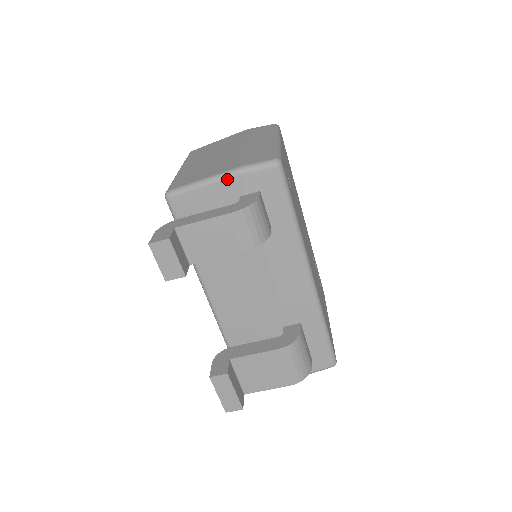
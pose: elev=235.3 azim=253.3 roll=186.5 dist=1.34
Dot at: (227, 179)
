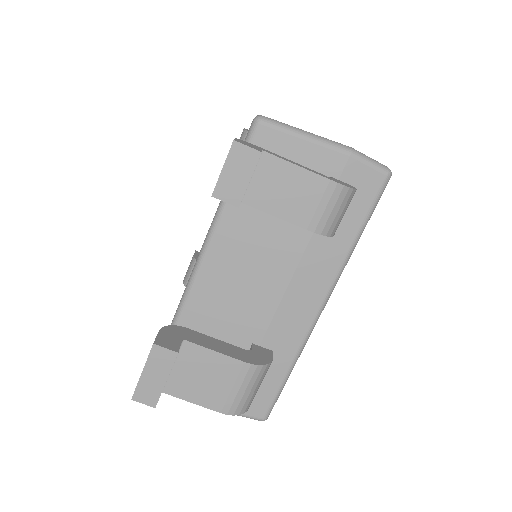
Dot at: (334, 150)
